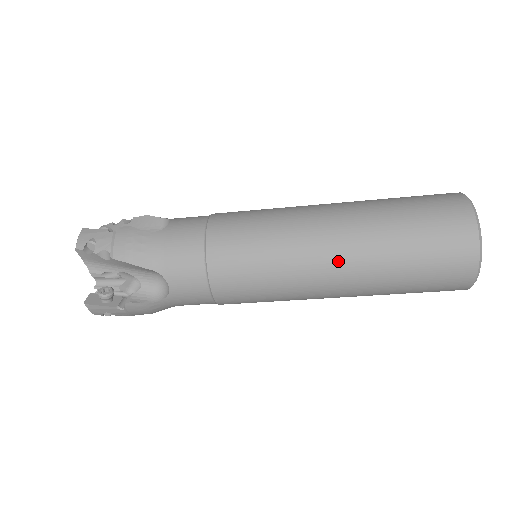
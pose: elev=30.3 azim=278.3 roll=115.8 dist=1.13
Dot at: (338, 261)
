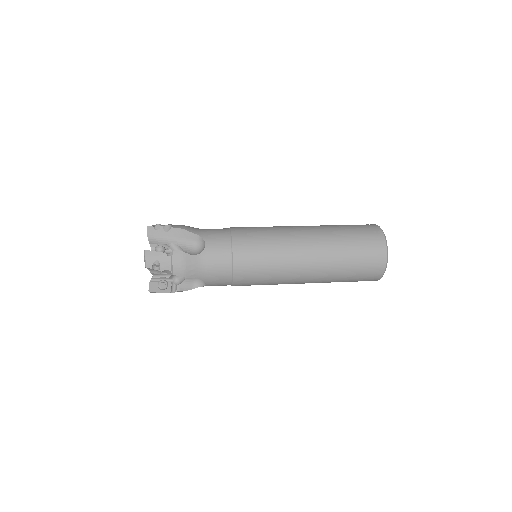
Dot at: (310, 276)
